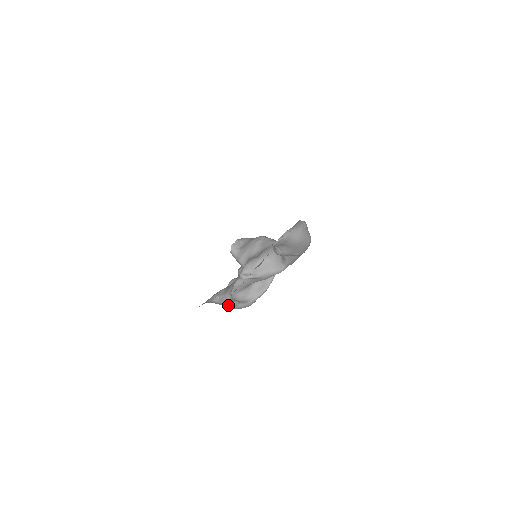
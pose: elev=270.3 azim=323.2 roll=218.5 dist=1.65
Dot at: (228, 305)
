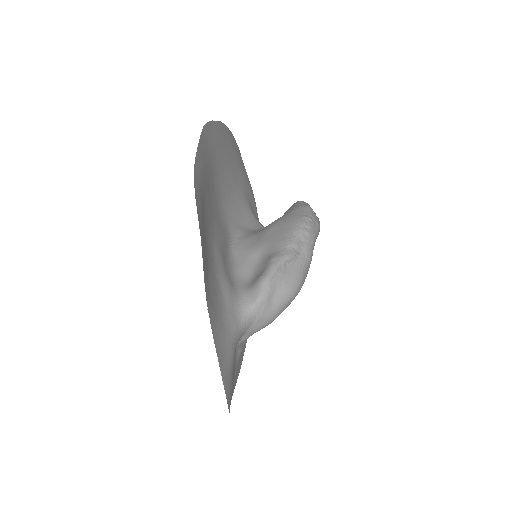
Dot at: occluded
